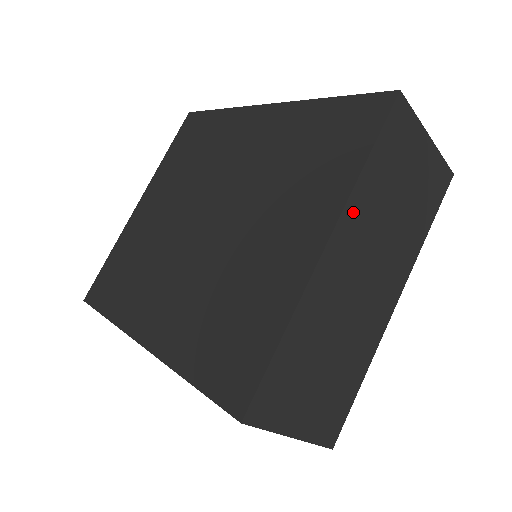
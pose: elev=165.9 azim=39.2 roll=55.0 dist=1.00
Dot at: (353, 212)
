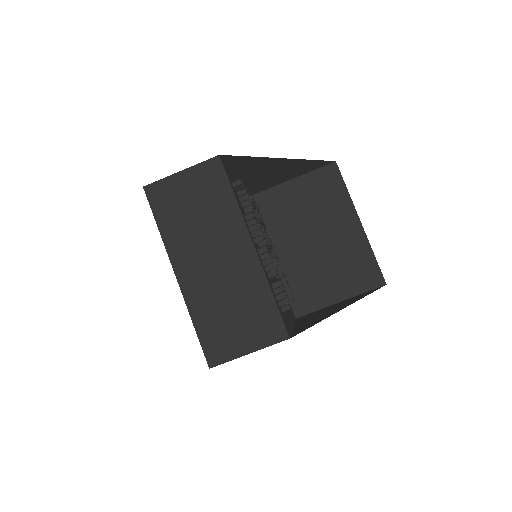
Dot at: (174, 250)
